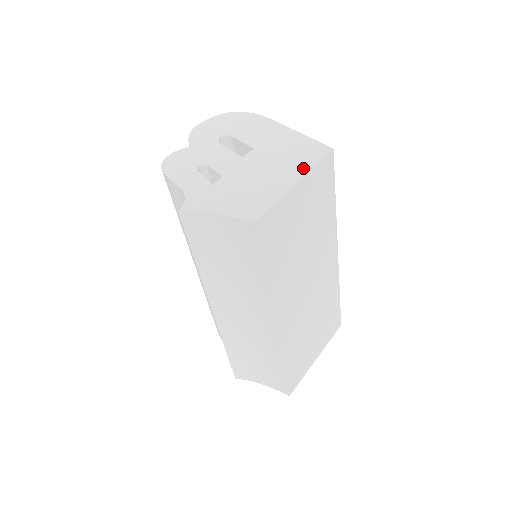
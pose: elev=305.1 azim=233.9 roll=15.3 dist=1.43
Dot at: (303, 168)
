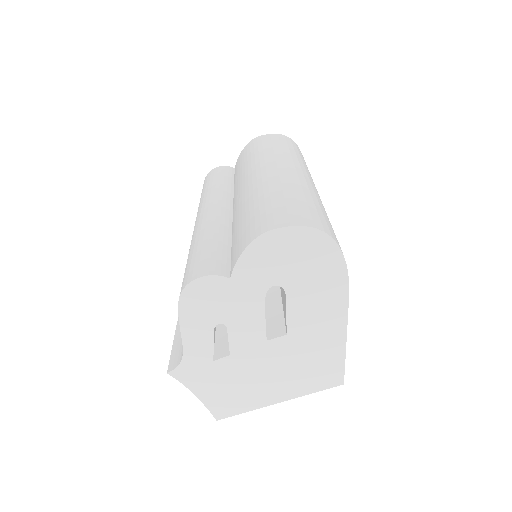
Dot at: (298, 391)
